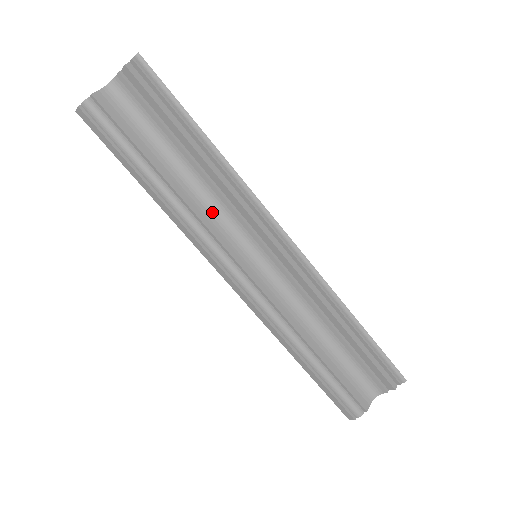
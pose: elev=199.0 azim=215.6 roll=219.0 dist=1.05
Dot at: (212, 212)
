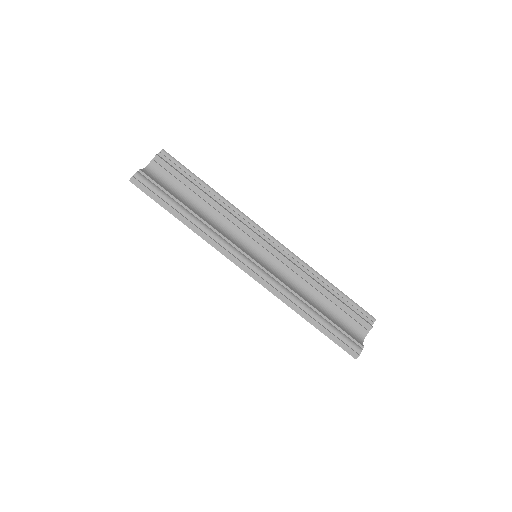
Dot at: (223, 231)
